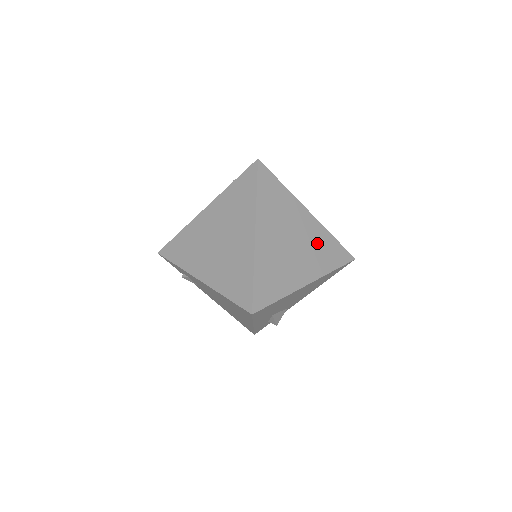
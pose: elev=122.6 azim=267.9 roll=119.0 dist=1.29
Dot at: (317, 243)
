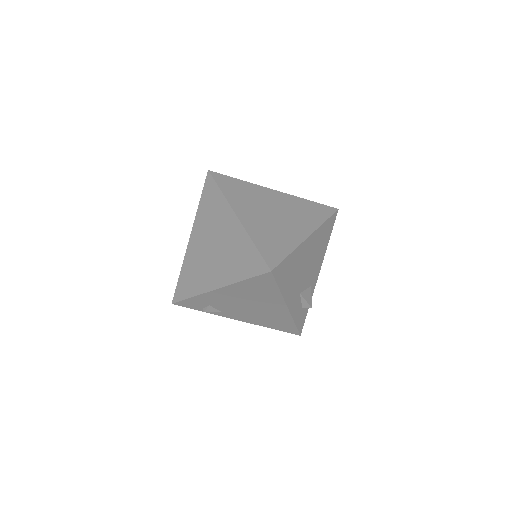
Dot at: (296, 208)
